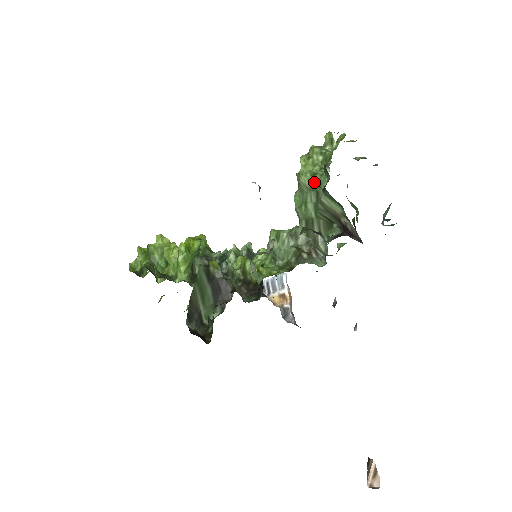
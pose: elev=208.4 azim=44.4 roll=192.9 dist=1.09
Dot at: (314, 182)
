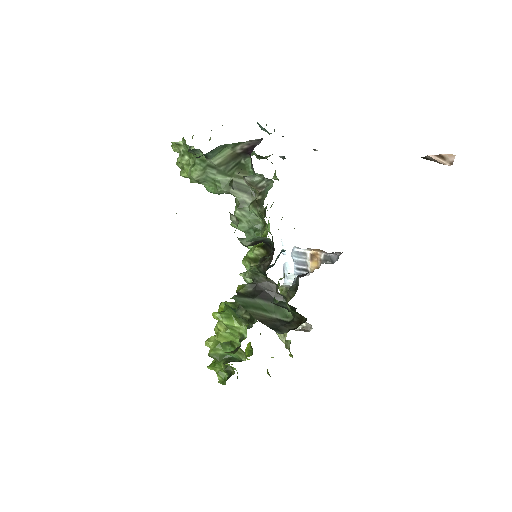
Dot at: (199, 165)
